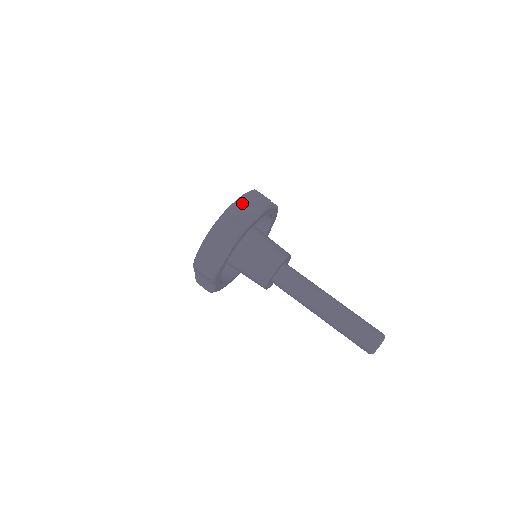
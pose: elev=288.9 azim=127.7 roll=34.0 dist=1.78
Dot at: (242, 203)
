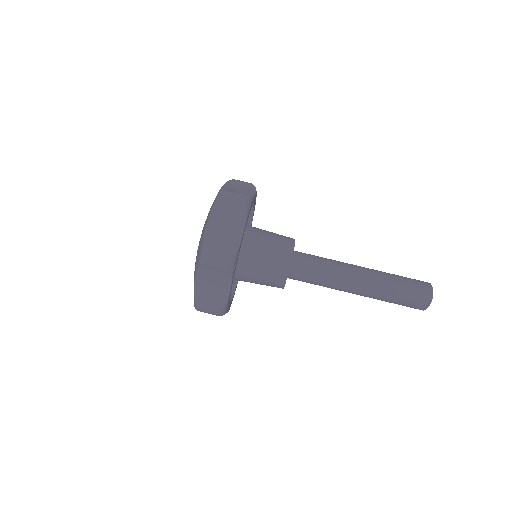
Dot at: (218, 217)
